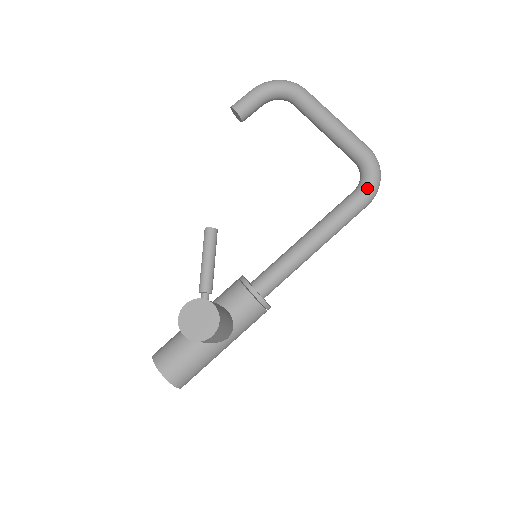
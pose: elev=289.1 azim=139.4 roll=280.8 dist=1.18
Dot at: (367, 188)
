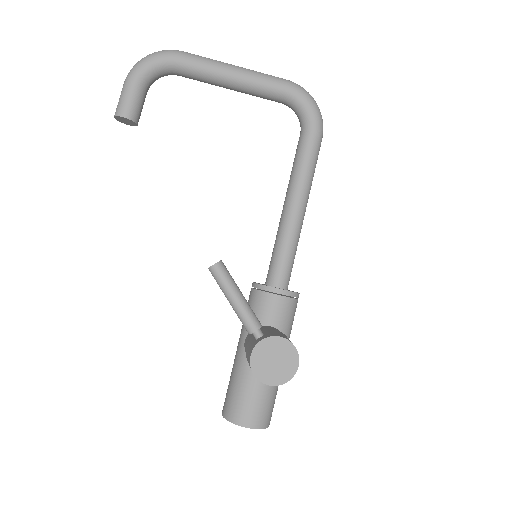
Dot at: (314, 123)
